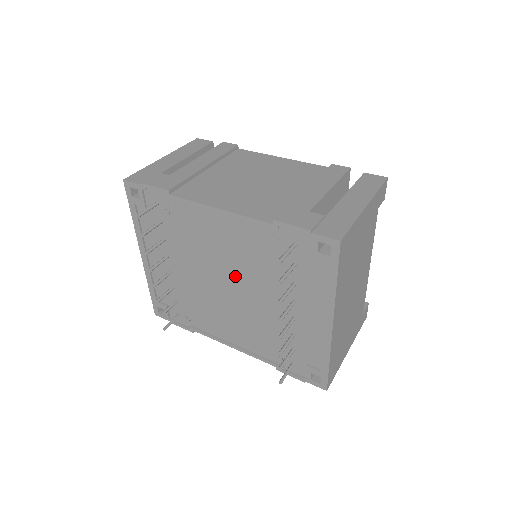
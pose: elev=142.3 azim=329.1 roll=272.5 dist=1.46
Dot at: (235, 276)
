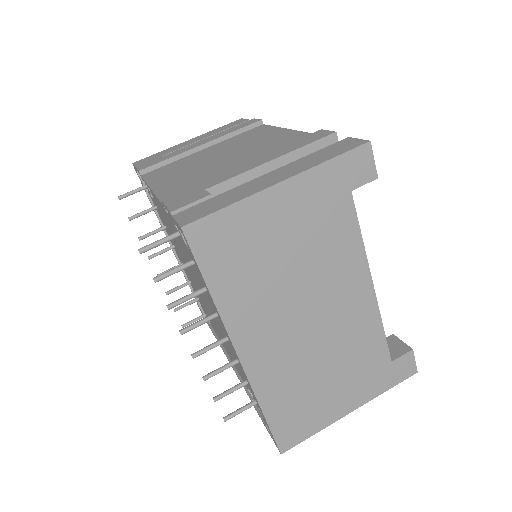
Dot at: occluded
